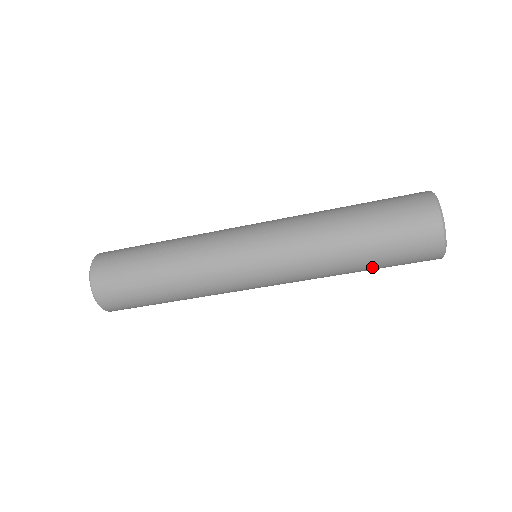
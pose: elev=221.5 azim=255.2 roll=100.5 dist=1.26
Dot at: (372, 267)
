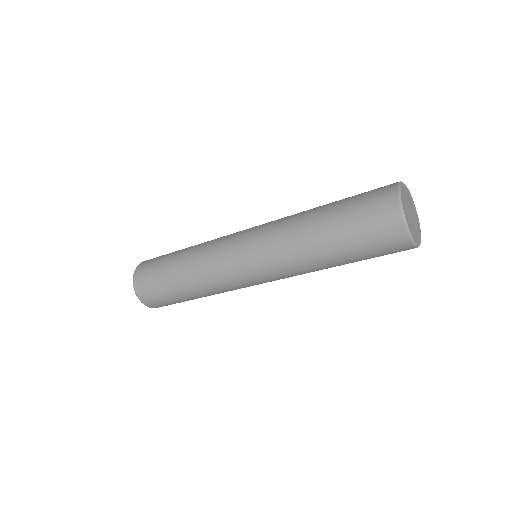
Dot at: (351, 262)
